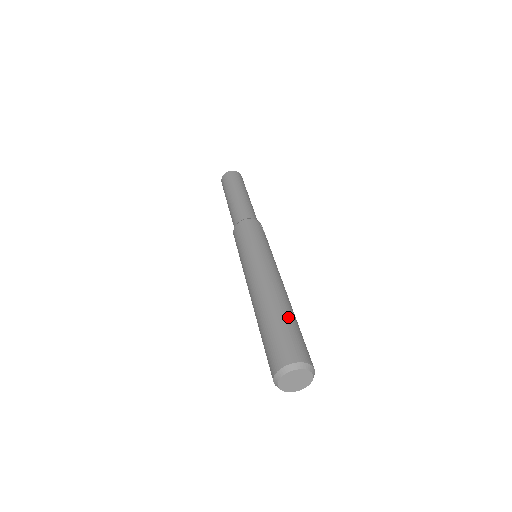
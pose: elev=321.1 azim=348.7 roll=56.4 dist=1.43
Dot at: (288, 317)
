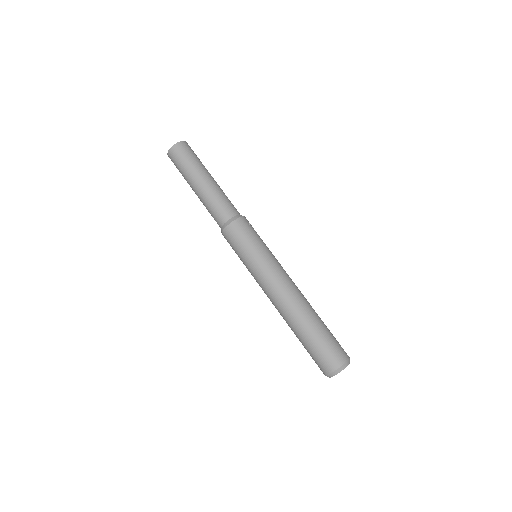
Dot at: (317, 327)
